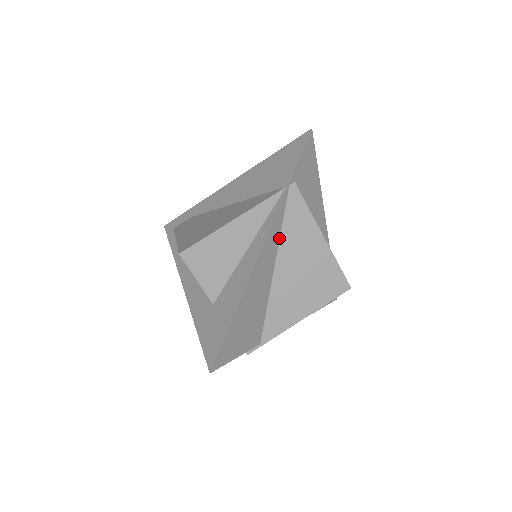
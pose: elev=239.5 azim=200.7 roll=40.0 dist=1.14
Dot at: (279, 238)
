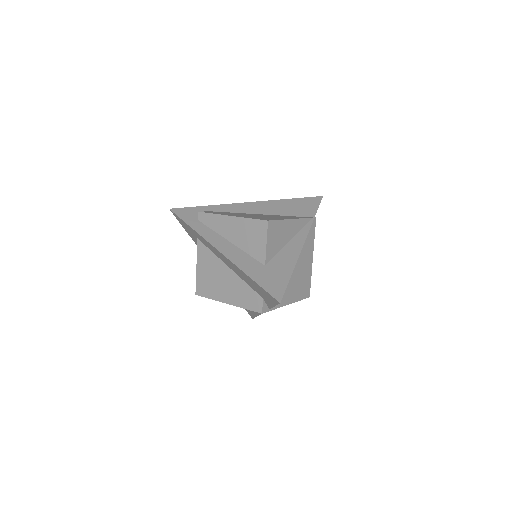
Dot at: occluded
